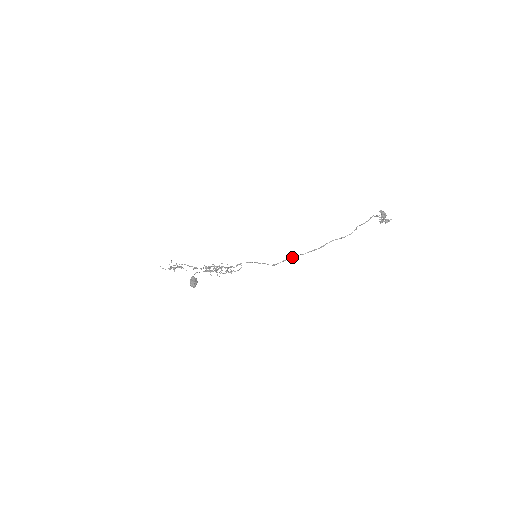
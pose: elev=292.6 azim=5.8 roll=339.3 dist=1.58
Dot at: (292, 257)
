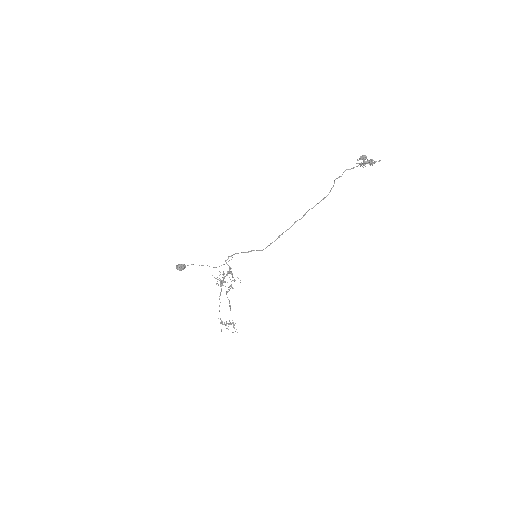
Dot at: (278, 237)
